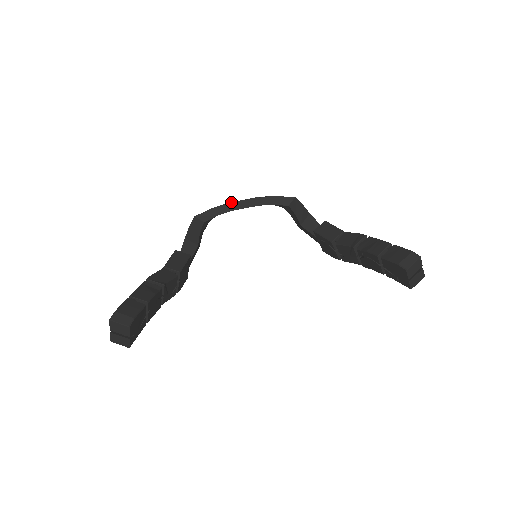
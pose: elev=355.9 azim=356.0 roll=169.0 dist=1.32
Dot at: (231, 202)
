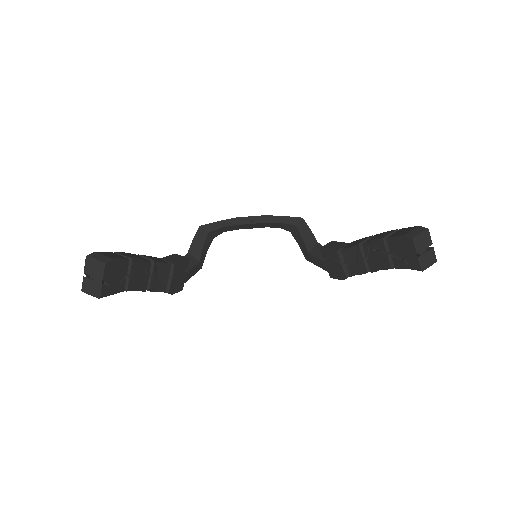
Dot at: occluded
